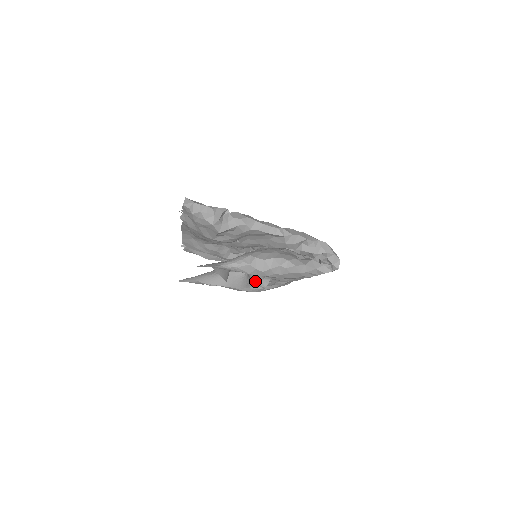
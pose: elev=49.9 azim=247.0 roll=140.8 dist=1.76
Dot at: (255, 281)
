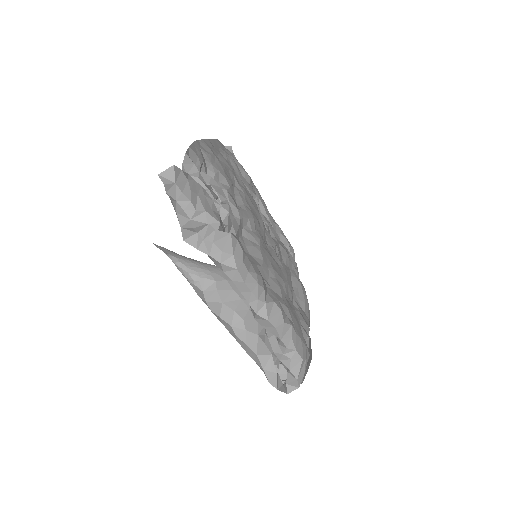
Dot at: occluded
